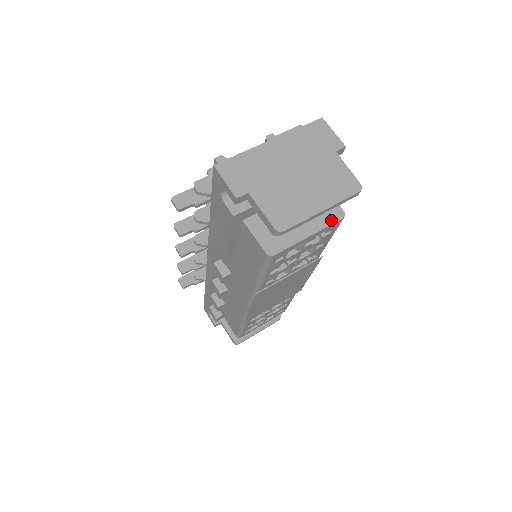
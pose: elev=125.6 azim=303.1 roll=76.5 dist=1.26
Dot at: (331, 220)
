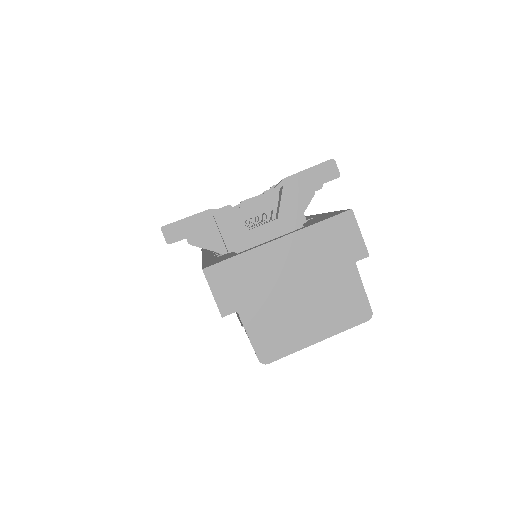
Dot at: occluded
